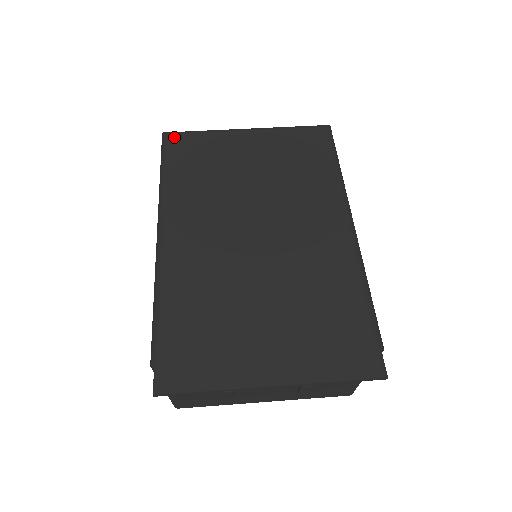
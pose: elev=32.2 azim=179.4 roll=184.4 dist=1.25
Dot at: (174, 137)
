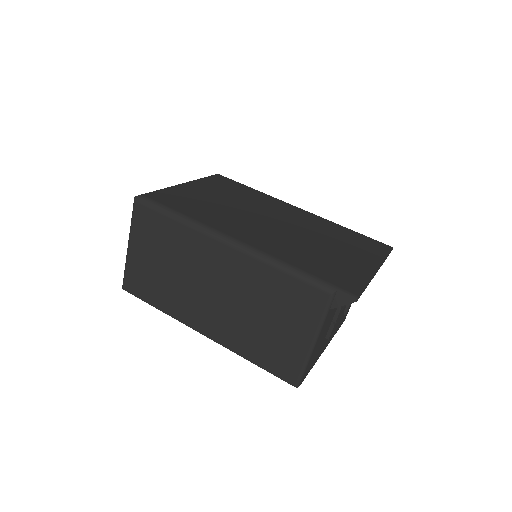
Dot at: (150, 195)
